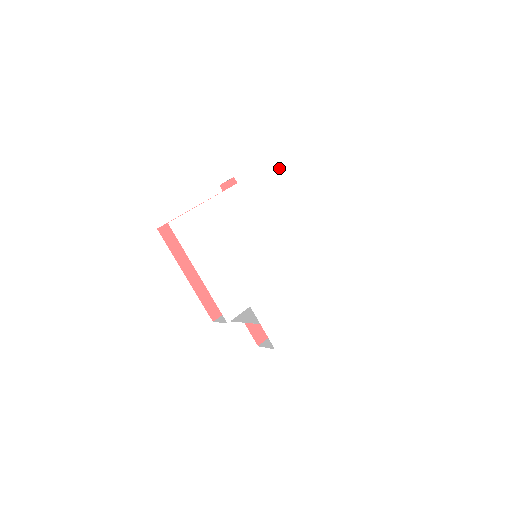
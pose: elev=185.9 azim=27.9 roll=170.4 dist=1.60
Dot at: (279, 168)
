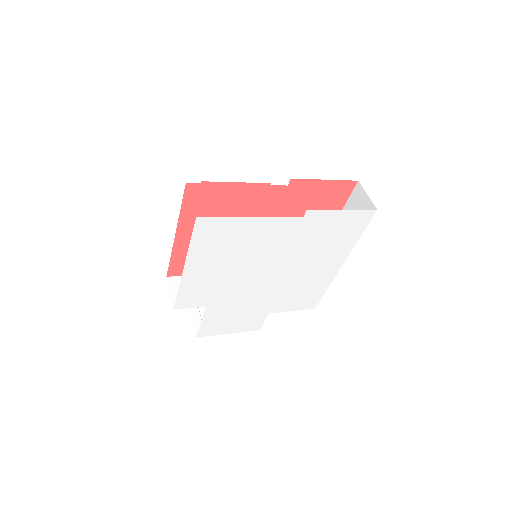
Dot at: (357, 223)
